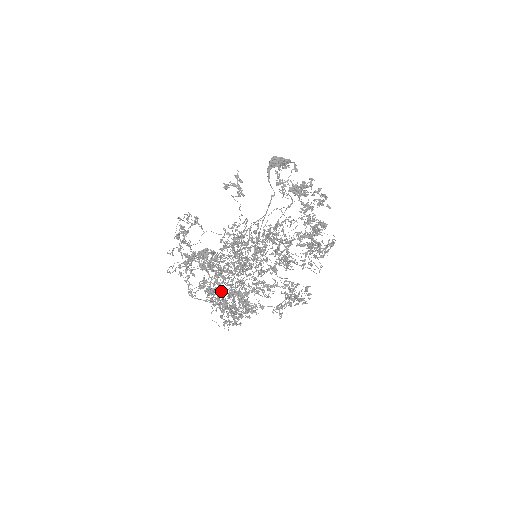
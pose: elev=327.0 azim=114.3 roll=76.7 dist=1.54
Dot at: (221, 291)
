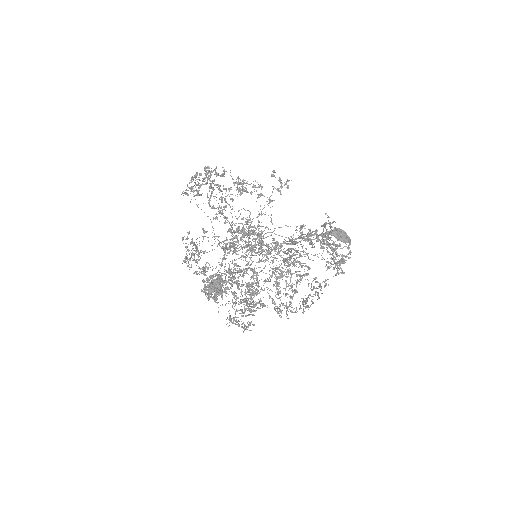
Dot at: occluded
